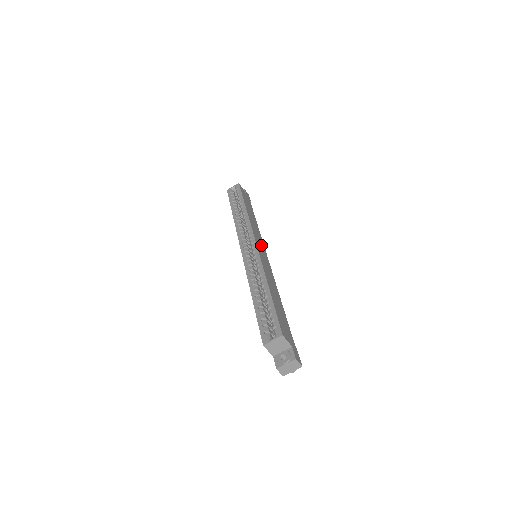
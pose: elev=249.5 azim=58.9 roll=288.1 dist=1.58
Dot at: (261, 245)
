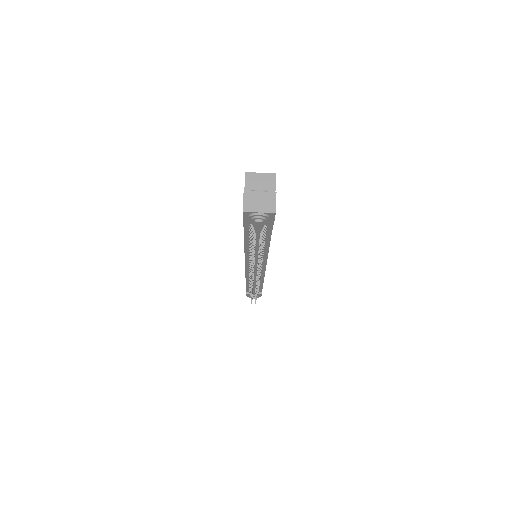
Dot at: occluded
